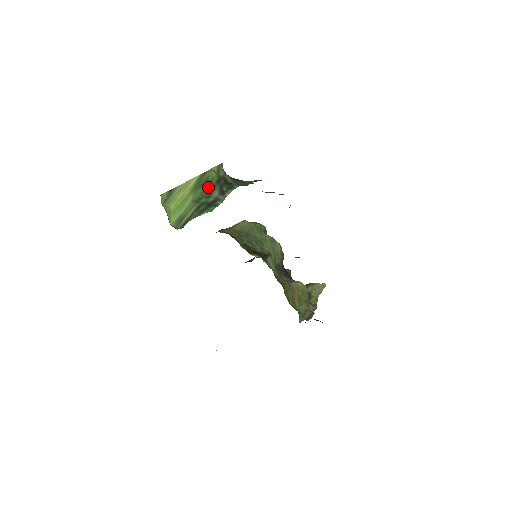
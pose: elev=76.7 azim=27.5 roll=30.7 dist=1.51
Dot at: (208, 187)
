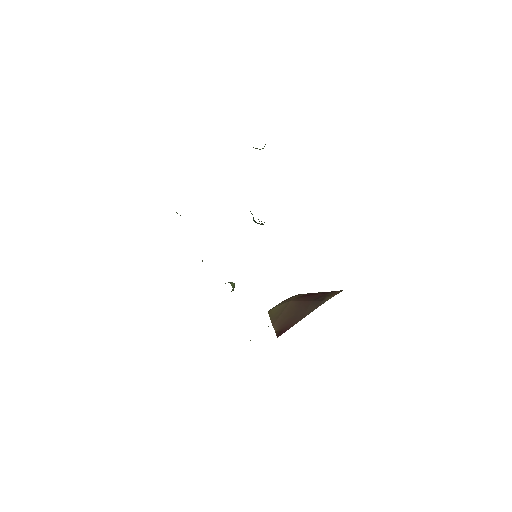
Dot at: occluded
